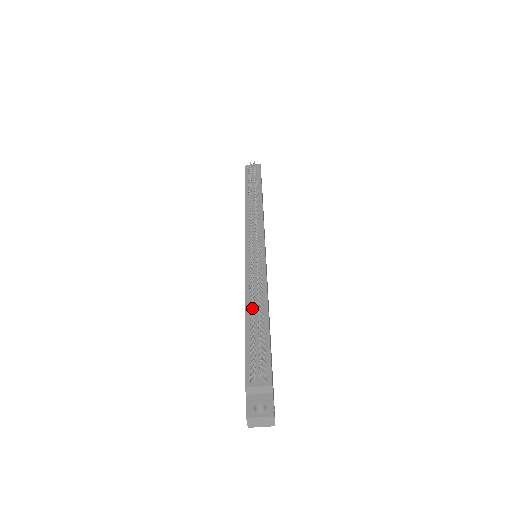
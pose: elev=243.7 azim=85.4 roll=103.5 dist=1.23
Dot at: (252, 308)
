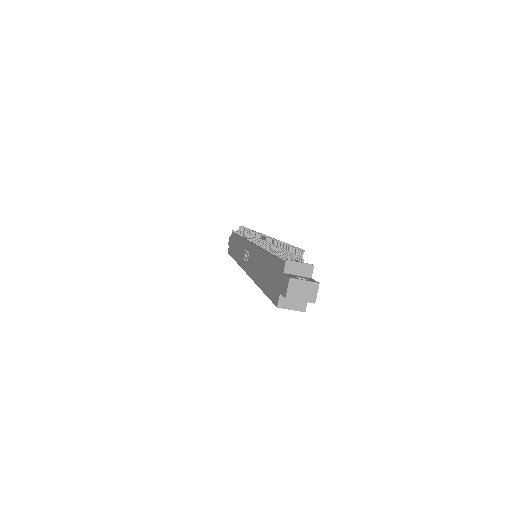
Dot at: (276, 242)
